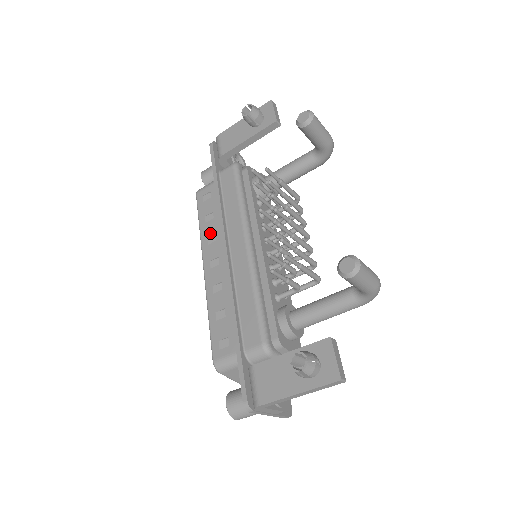
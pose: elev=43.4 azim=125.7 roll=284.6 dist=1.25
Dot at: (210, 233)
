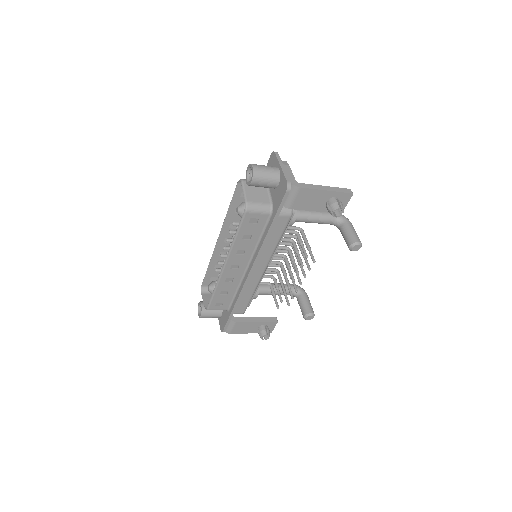
Dot at: (242, 248)
